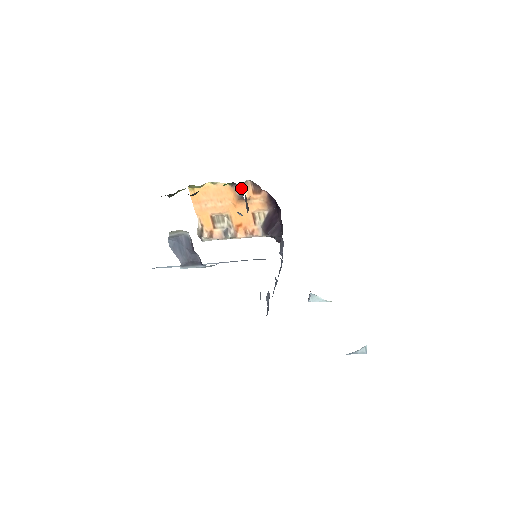
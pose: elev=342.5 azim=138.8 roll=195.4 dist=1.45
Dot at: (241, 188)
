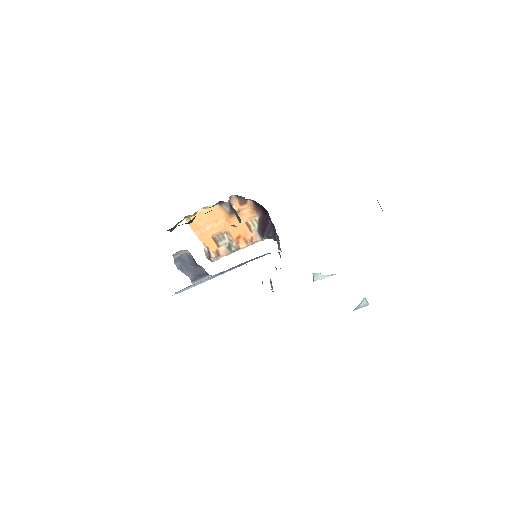
Dot at: (229, 204)
